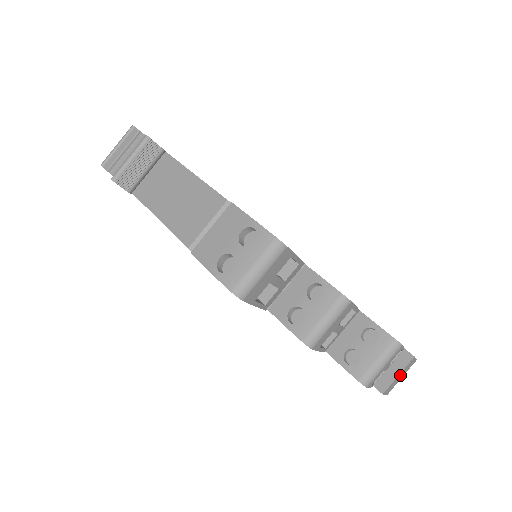
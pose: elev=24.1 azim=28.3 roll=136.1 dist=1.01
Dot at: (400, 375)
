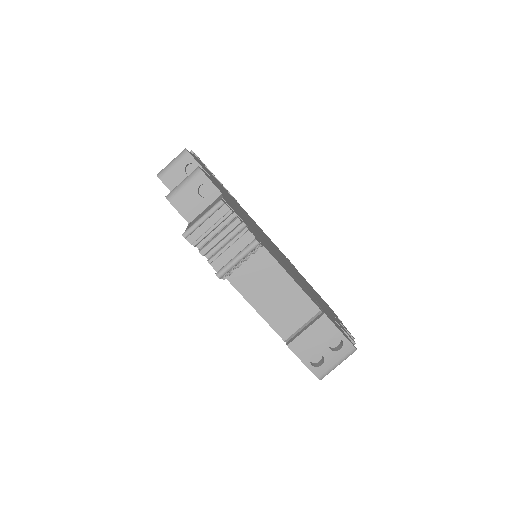
Dot at: occluded
